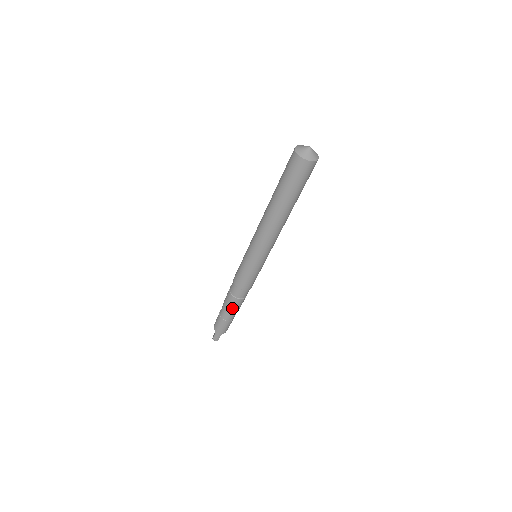
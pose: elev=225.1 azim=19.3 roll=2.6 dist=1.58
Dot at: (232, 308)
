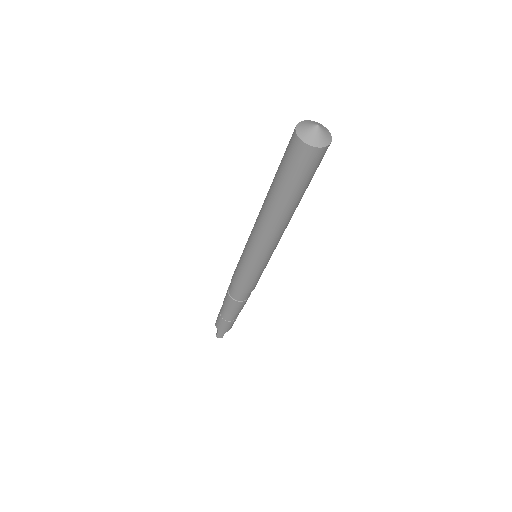
Dot at: (234, 310)
